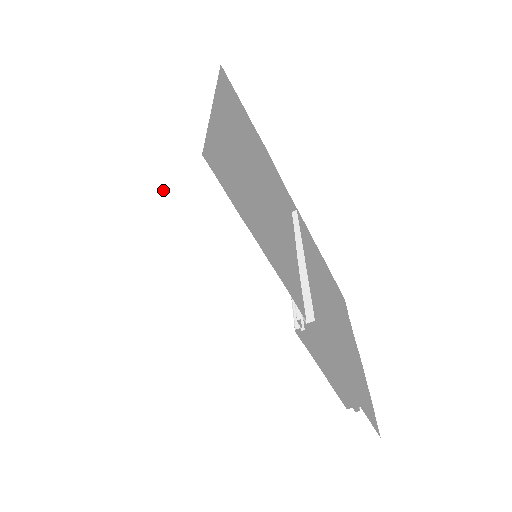
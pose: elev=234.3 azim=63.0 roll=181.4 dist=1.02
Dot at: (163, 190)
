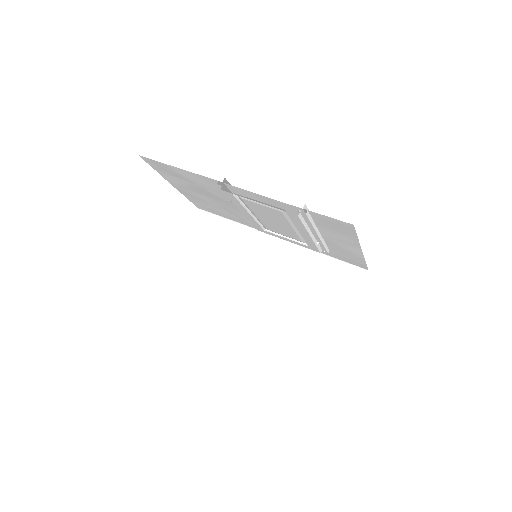
Dot at: (207, 285)
